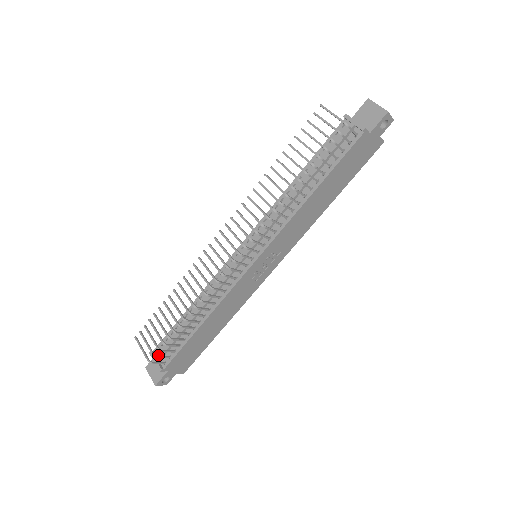
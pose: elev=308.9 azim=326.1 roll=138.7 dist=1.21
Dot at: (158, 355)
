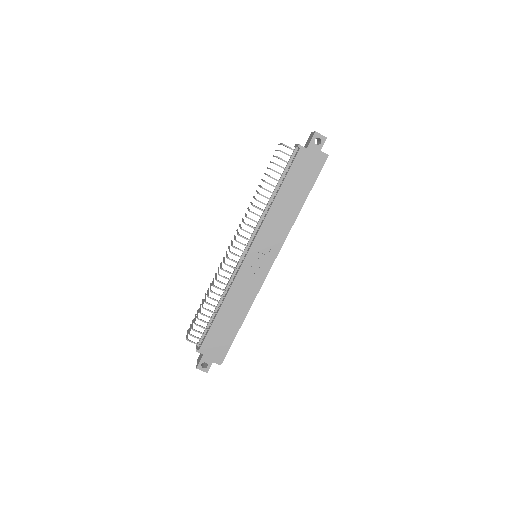
Dot at: occluded
